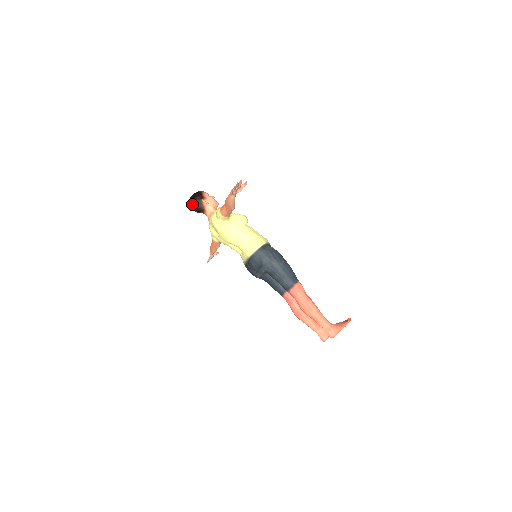
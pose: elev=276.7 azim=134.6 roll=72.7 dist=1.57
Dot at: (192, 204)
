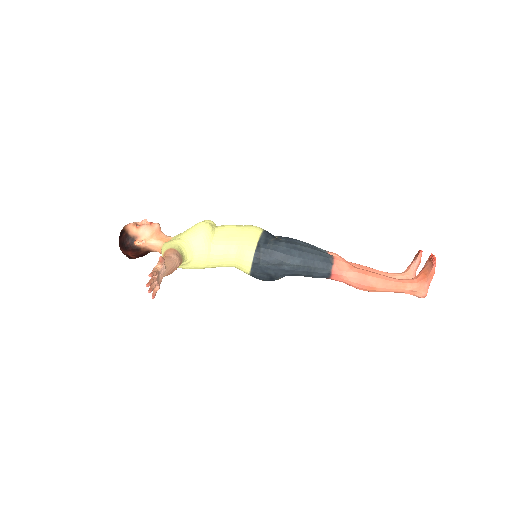
Dot at: (128, 256)
